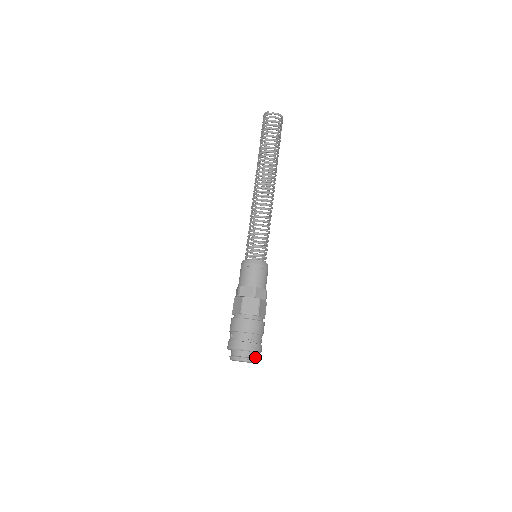
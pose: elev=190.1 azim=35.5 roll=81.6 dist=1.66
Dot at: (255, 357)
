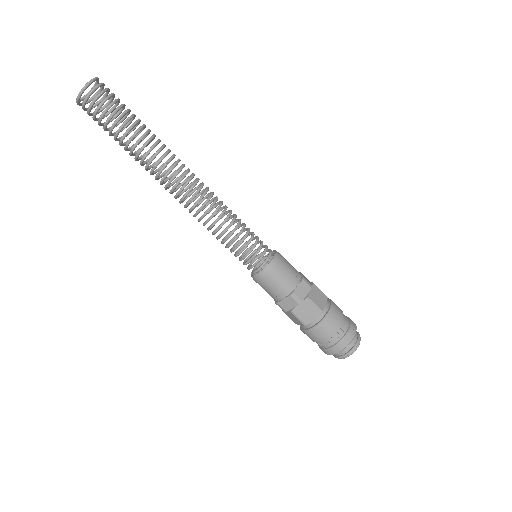
Dot at: (347, 350)
